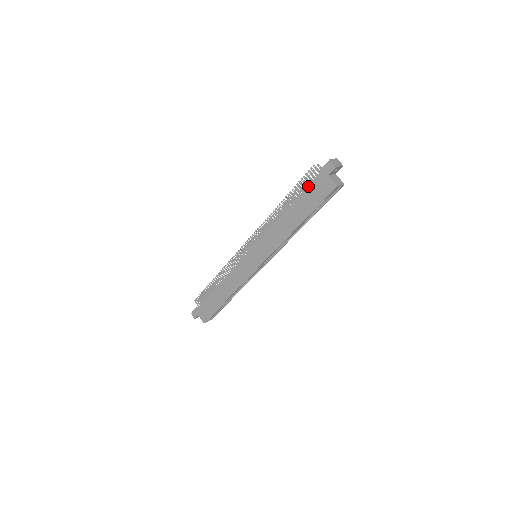
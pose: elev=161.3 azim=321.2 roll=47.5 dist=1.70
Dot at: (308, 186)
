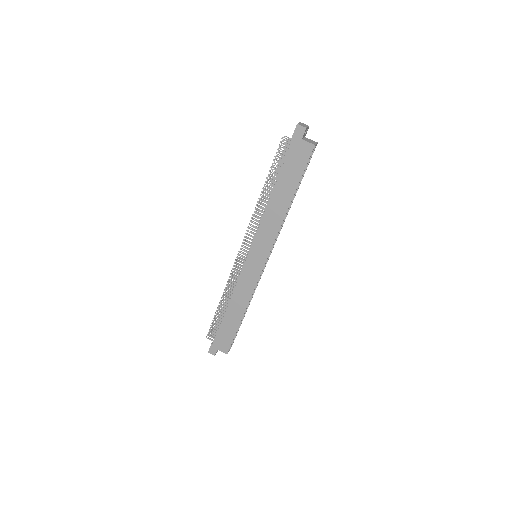
Dot at: (285, 159)
